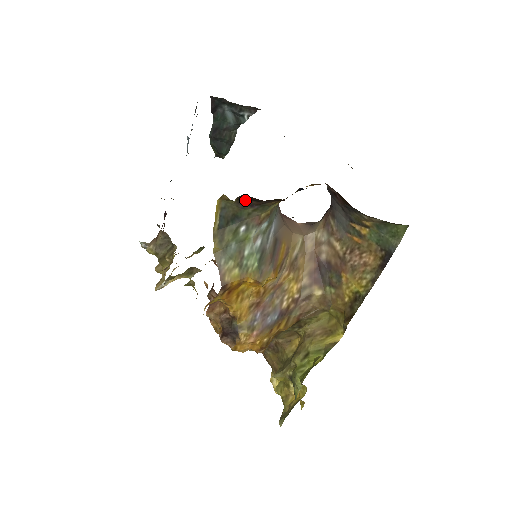
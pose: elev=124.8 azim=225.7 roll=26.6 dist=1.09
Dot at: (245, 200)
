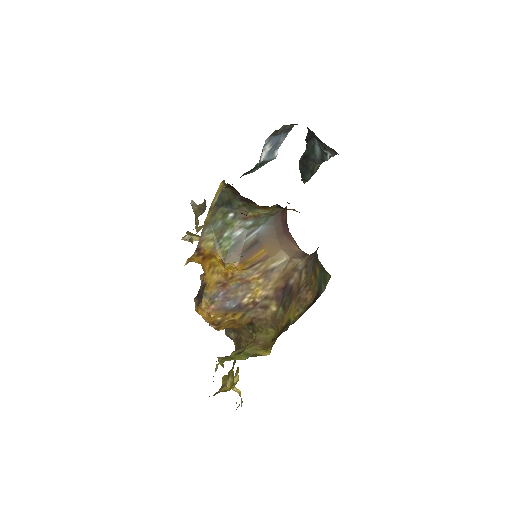
Dot at: (237, 192)
